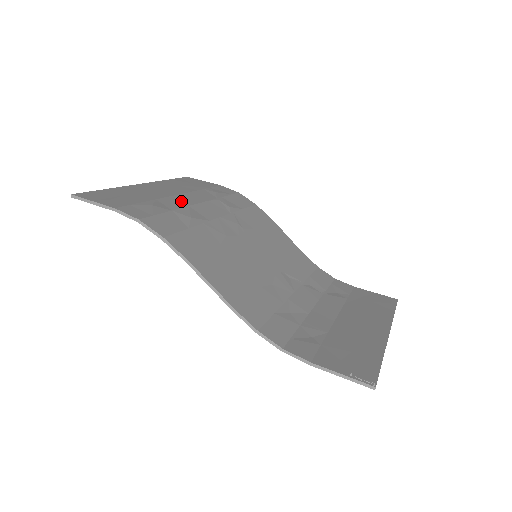
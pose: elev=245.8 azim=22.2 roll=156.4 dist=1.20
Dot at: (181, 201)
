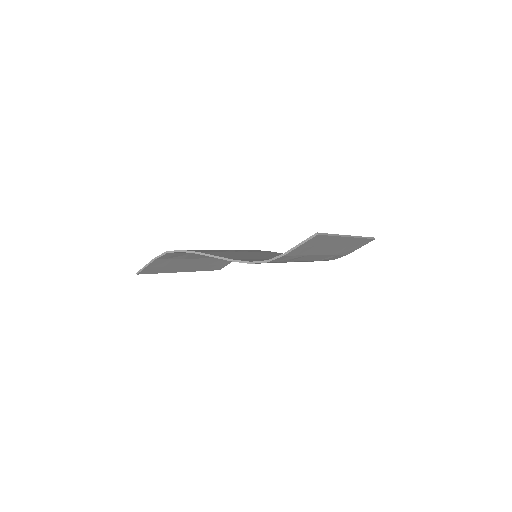
Dot at: occluded
